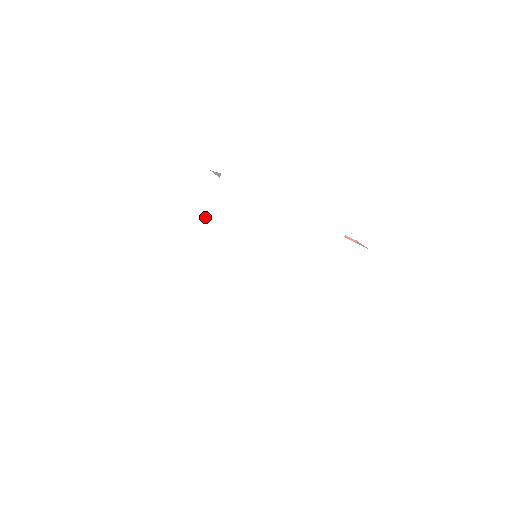
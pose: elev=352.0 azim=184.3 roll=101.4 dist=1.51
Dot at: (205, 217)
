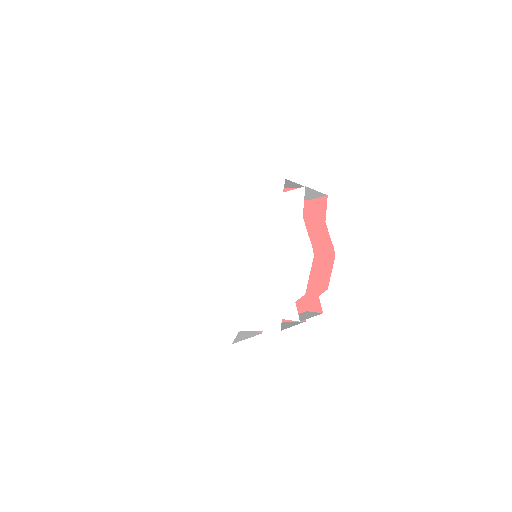
Dot at: (196, 250)
